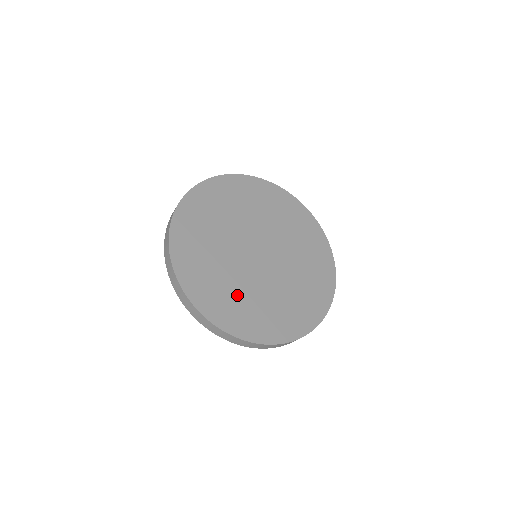
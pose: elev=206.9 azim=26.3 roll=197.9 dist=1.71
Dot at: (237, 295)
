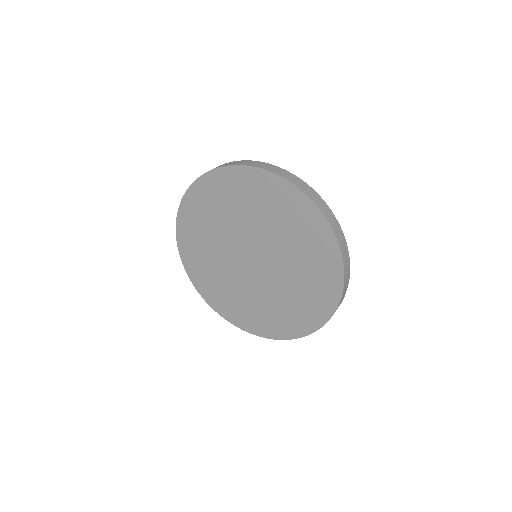
Dot at: (236, 297)
